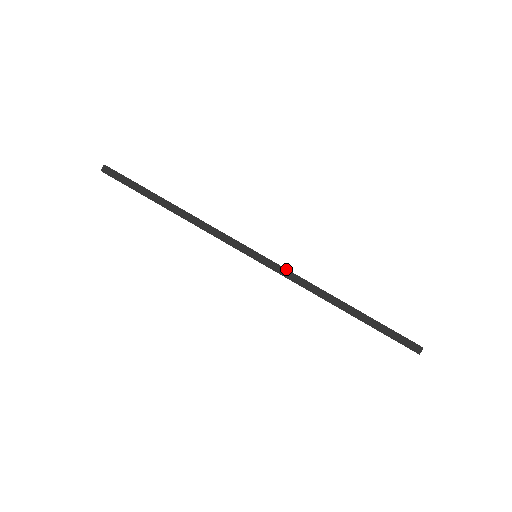
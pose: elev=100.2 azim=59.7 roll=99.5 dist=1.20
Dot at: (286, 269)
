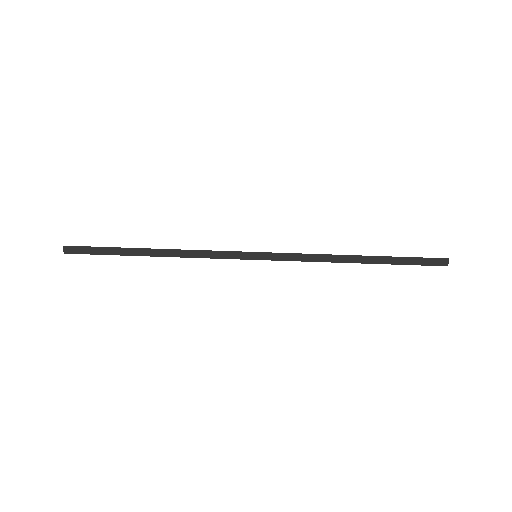
Dot at: (290, 253)
